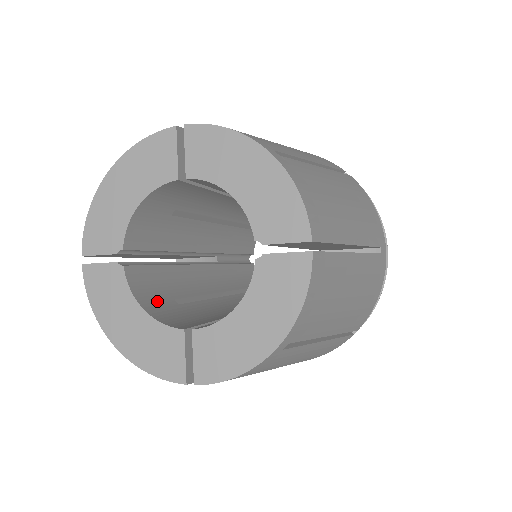
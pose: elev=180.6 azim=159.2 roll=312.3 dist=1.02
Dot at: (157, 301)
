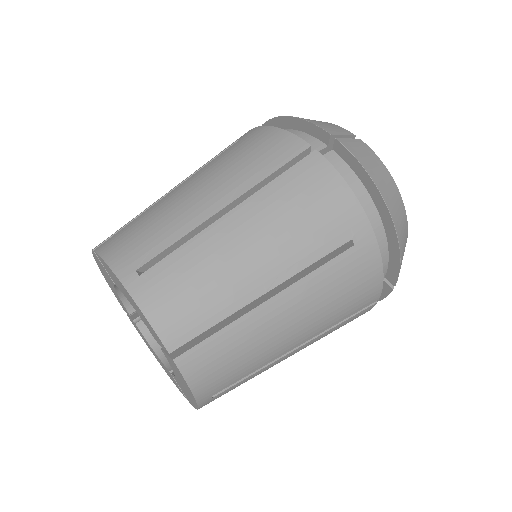
Dot at: occluded
